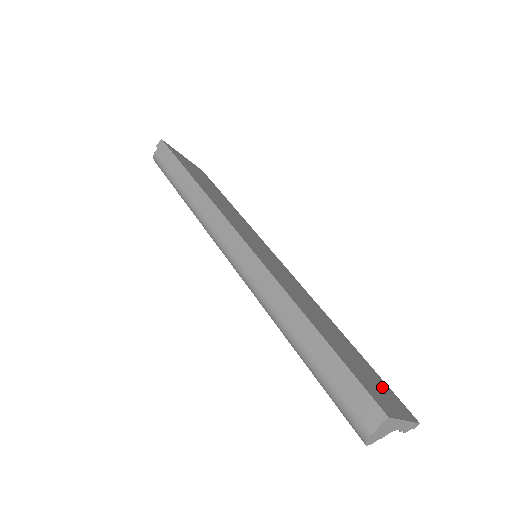
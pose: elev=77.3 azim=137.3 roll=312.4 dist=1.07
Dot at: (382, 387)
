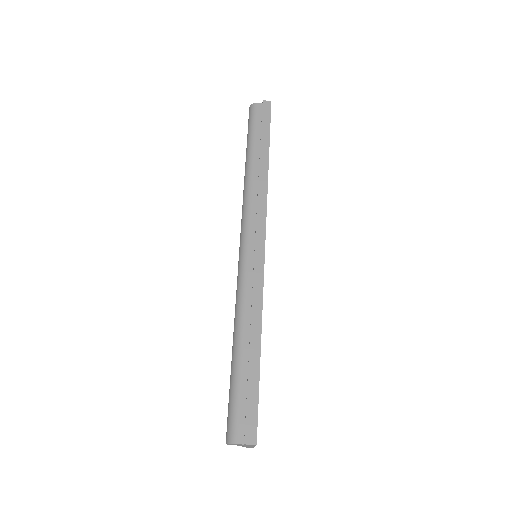
Dot at: occluded
